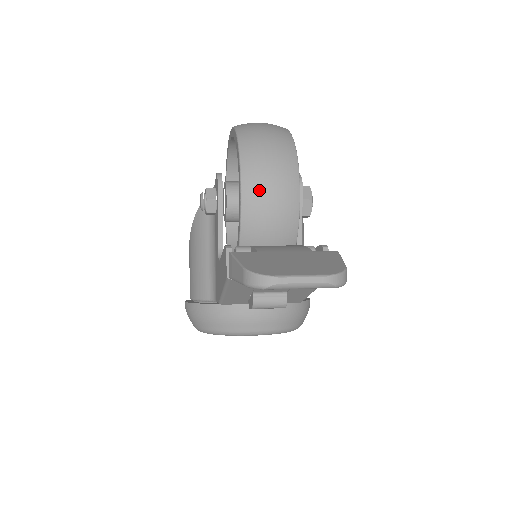
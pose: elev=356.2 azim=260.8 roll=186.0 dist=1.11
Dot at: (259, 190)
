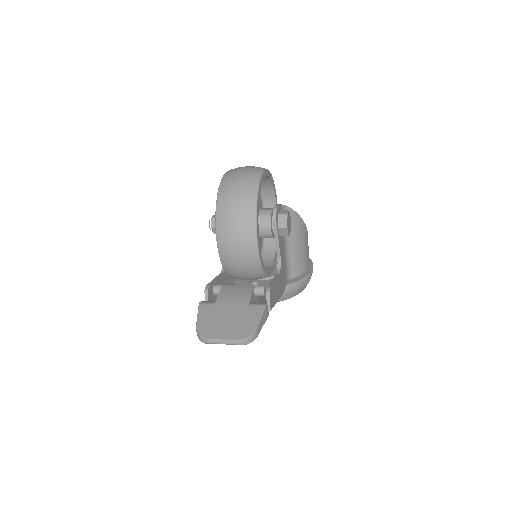
Dot at: (228, 247)
